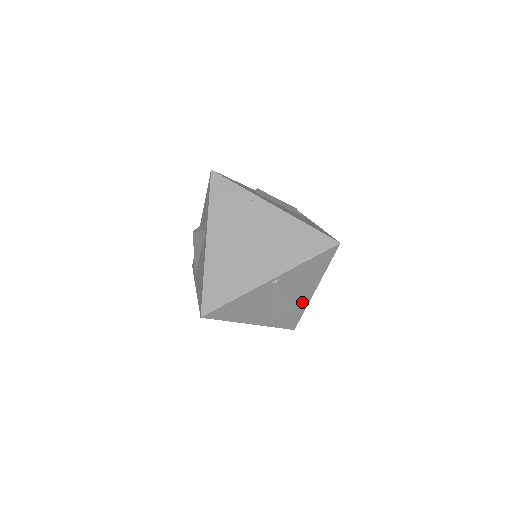
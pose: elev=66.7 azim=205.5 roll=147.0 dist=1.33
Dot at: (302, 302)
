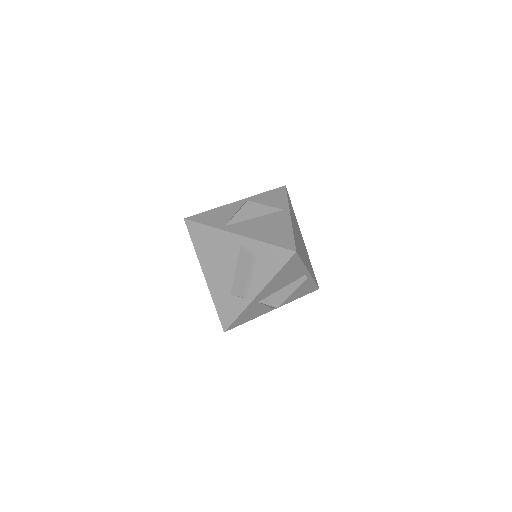
Dot at: (265, 310)
